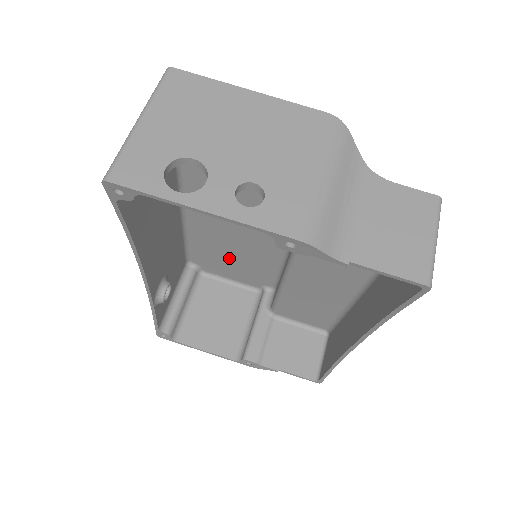
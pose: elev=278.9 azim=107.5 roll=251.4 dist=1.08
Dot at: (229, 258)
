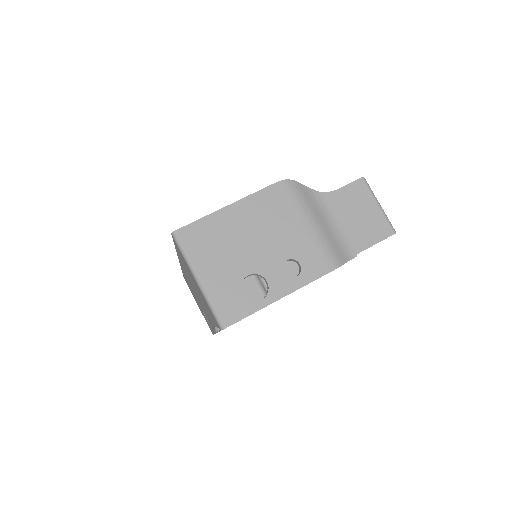
Dot at: occluded
